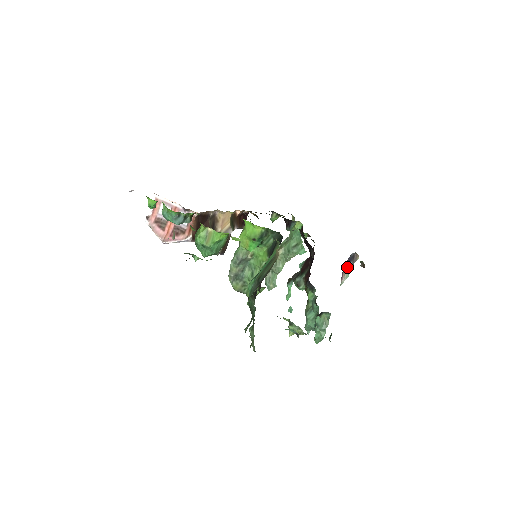
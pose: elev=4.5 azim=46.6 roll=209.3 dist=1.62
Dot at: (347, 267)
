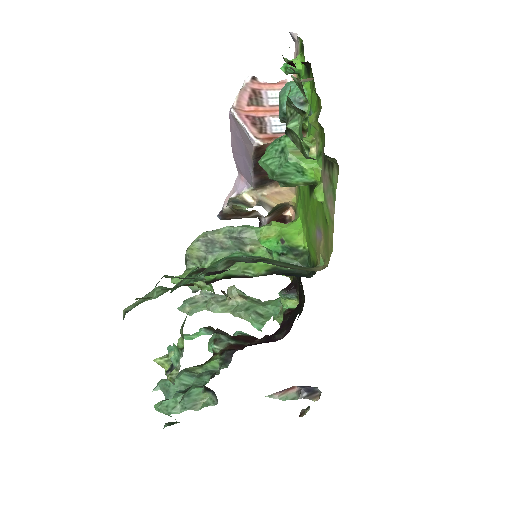
Dot at: (294, 391)
